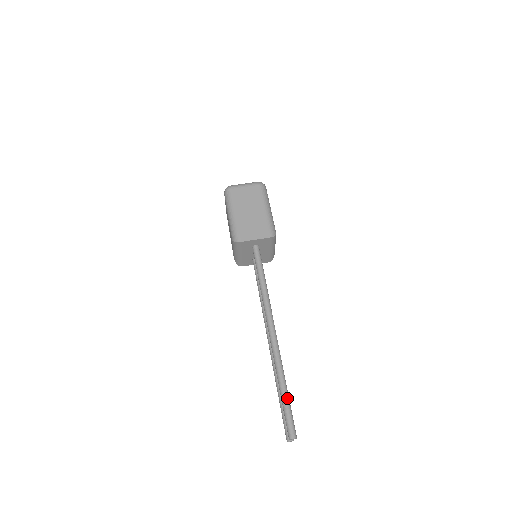
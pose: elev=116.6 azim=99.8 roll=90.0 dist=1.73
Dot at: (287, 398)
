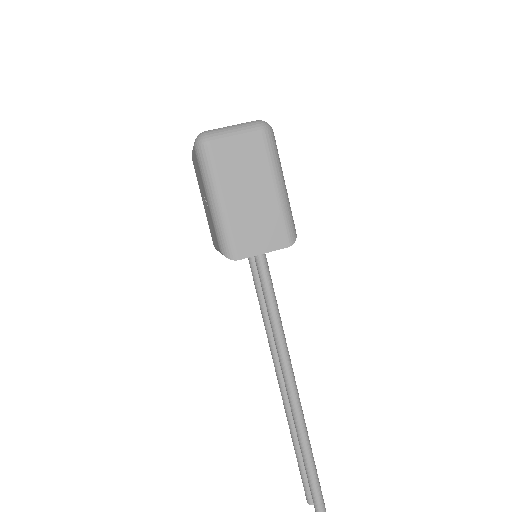
Dot at: (318, 486)
